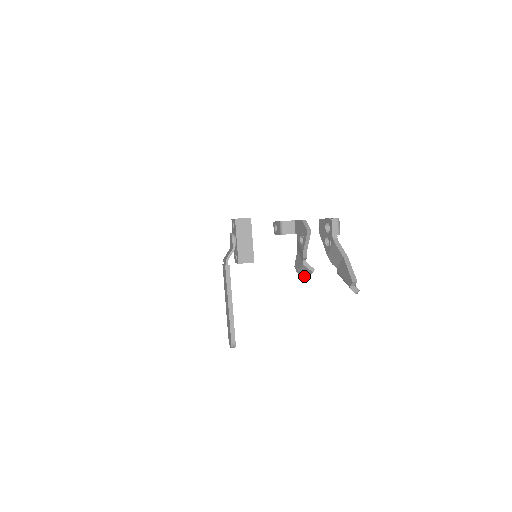
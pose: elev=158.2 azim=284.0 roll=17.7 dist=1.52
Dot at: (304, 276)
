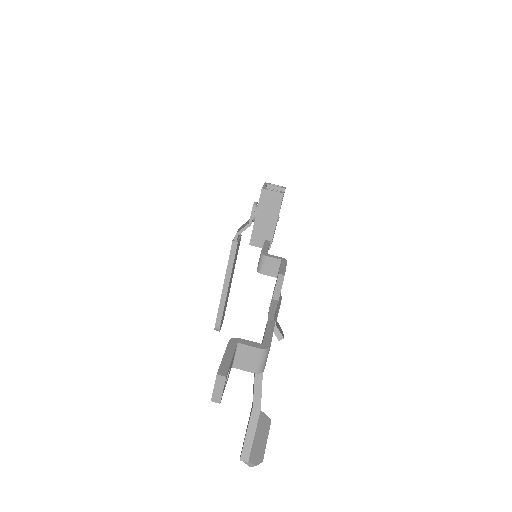
Dot at: occluded
